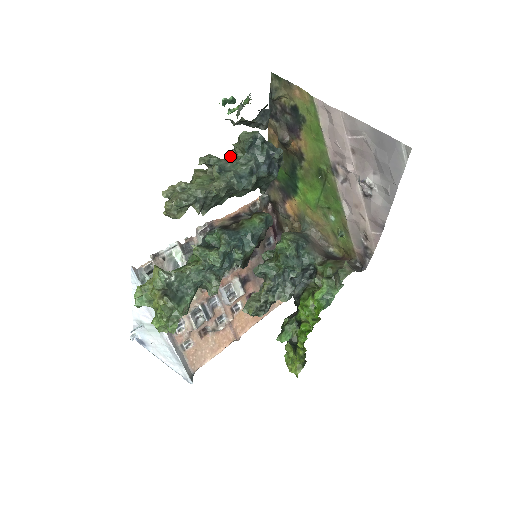
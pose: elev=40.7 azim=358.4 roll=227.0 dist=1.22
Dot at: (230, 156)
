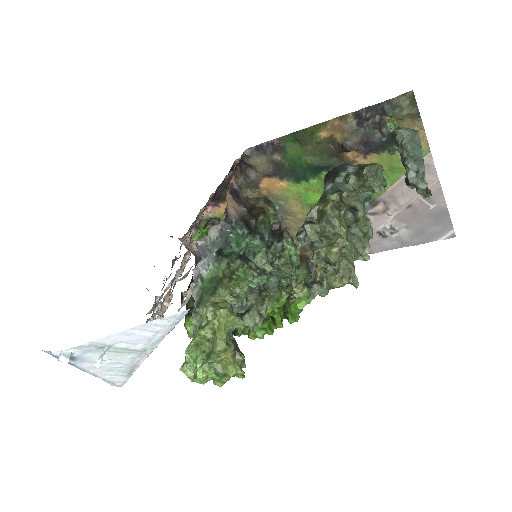
Dot at: (350, 185)
